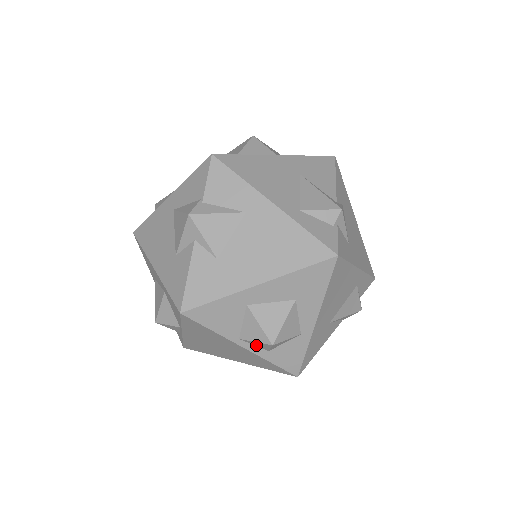
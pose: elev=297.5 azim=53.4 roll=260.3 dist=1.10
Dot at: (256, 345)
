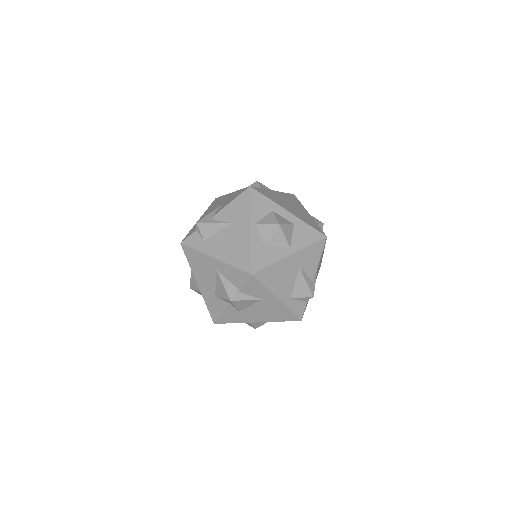
Dot at: occluded
